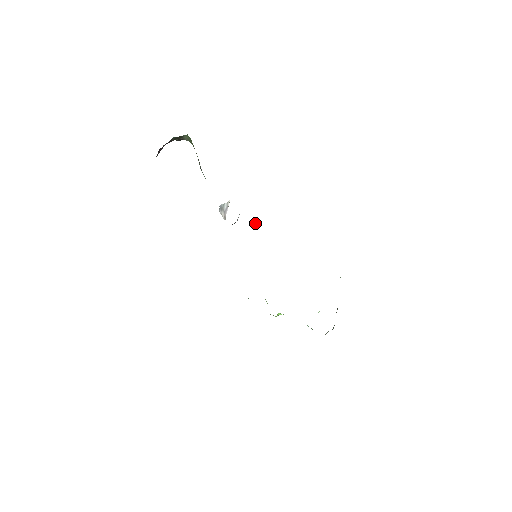
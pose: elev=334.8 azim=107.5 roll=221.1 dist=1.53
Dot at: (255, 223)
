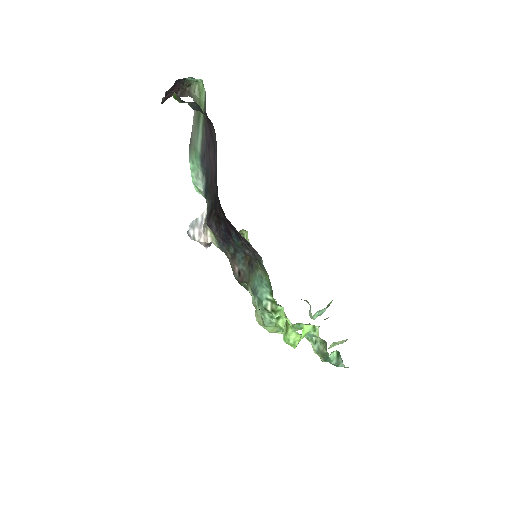
Dot at: occluded
